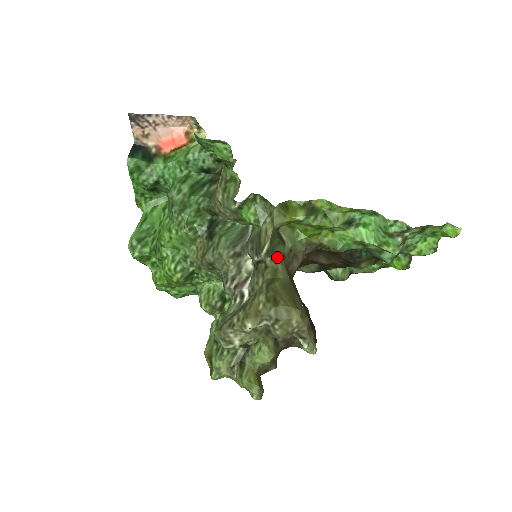
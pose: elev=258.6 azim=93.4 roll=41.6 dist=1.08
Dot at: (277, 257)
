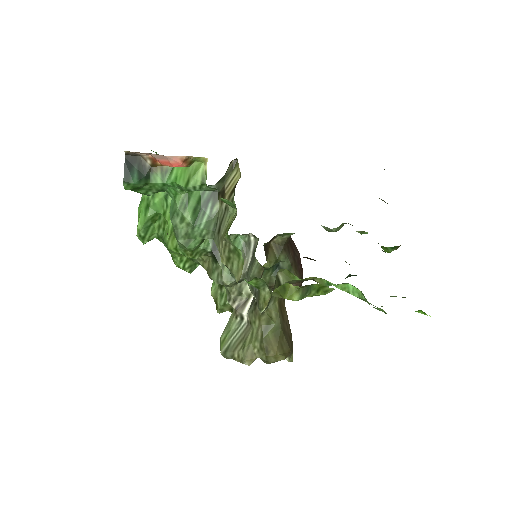
Dot at: (273, 303)
